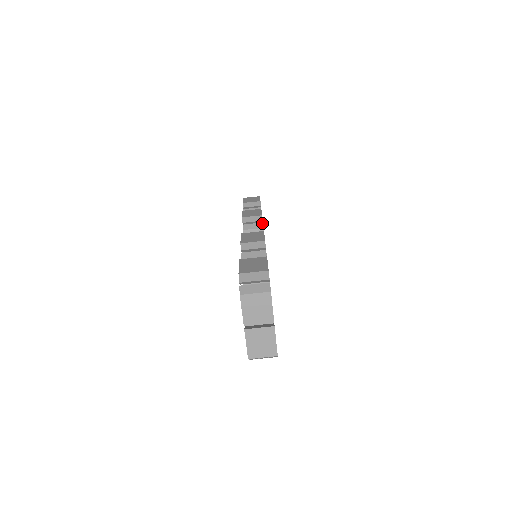
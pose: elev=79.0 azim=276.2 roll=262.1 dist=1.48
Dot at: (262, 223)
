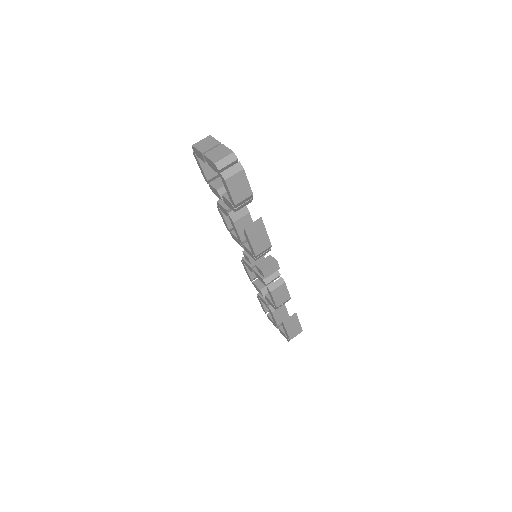
Dot at: occluded
